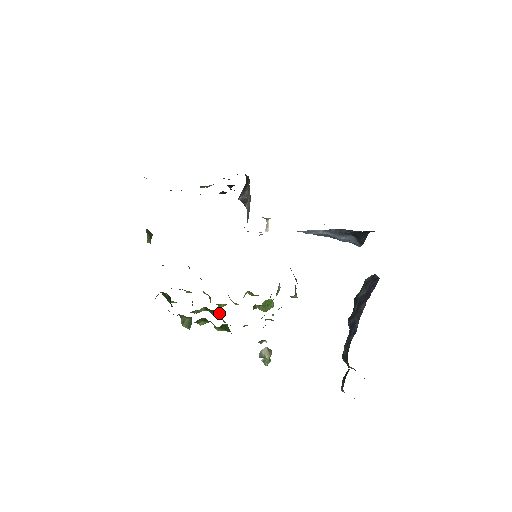
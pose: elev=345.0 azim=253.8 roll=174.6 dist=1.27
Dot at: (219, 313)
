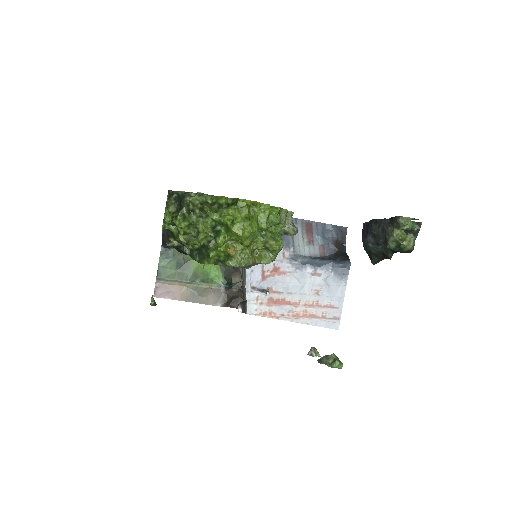
Dot at: (226, 232)
